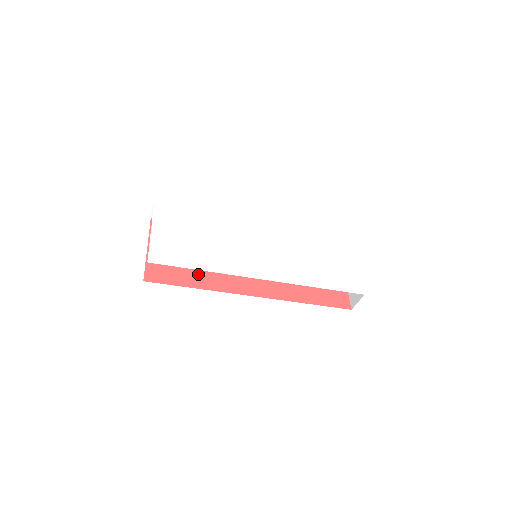
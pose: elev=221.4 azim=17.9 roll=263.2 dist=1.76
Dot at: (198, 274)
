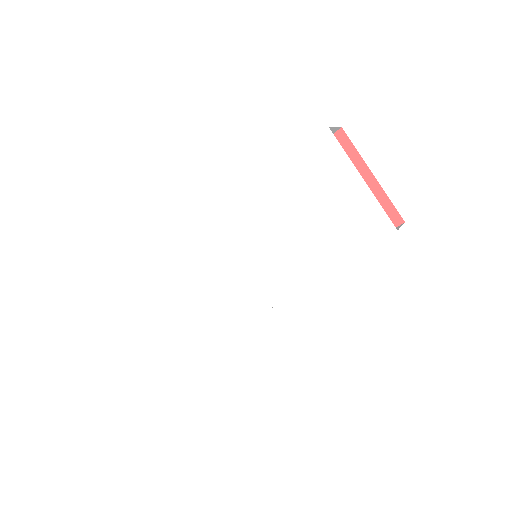
Dot at: occluded
